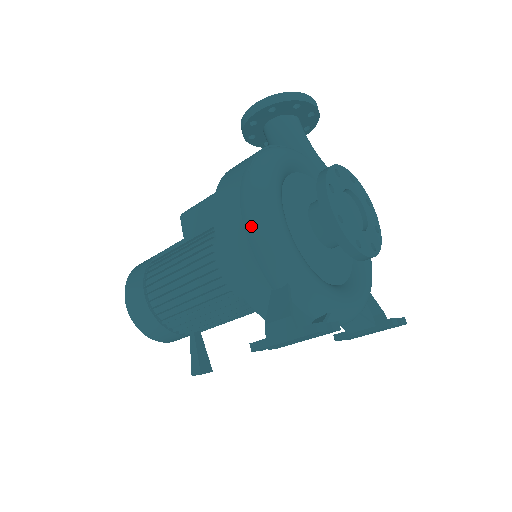
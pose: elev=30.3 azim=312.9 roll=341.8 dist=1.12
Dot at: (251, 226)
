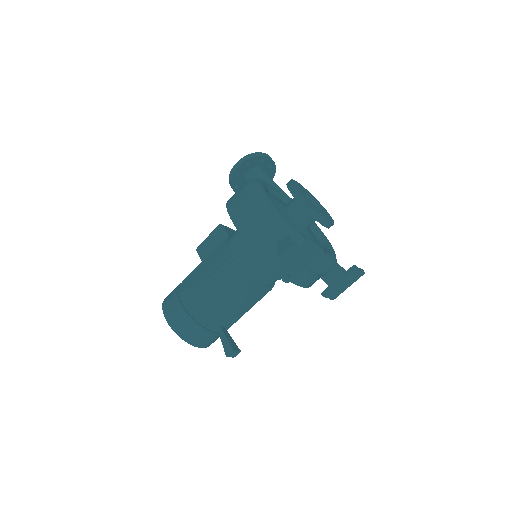
Dot at: (256, 208)
